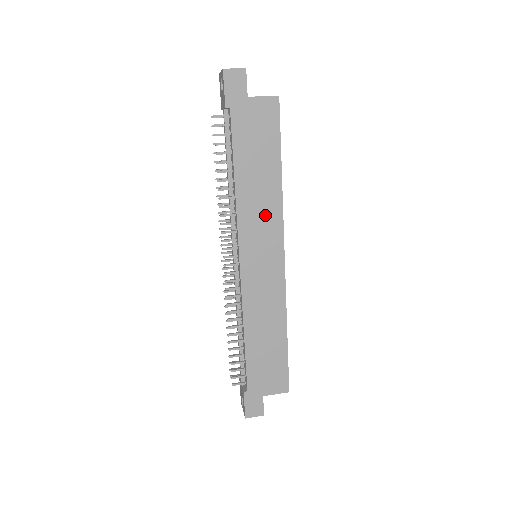
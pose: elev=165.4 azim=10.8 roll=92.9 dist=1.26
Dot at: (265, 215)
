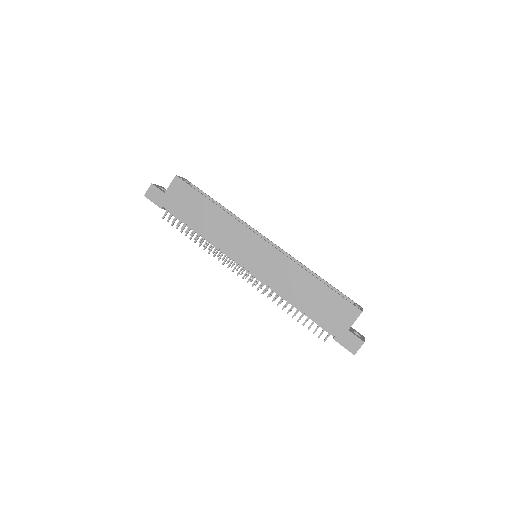
Dot at: (230, 232)
